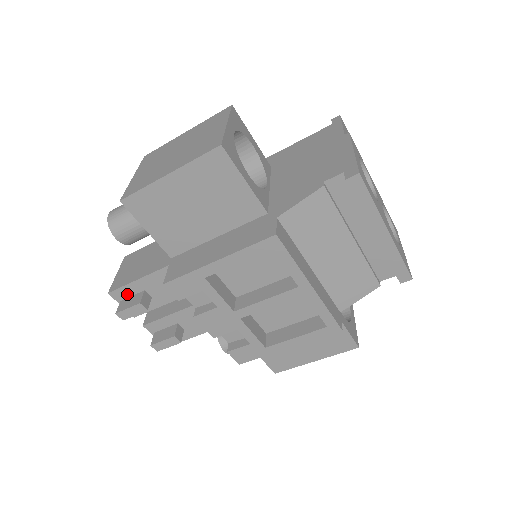
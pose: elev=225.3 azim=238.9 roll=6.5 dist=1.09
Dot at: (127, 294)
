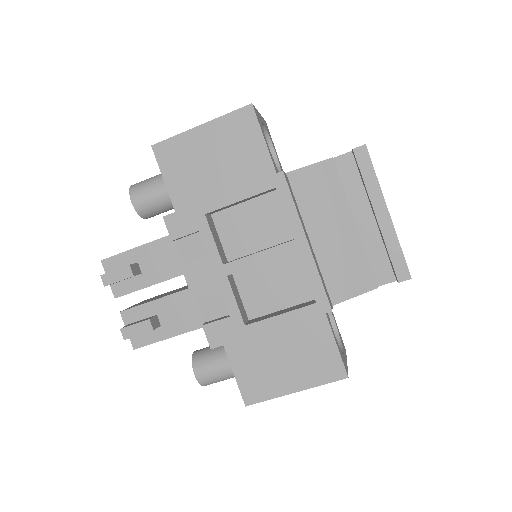
Dot at: (119, 265)
